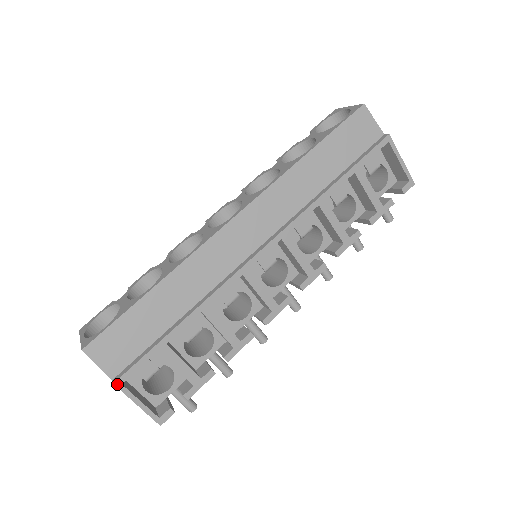
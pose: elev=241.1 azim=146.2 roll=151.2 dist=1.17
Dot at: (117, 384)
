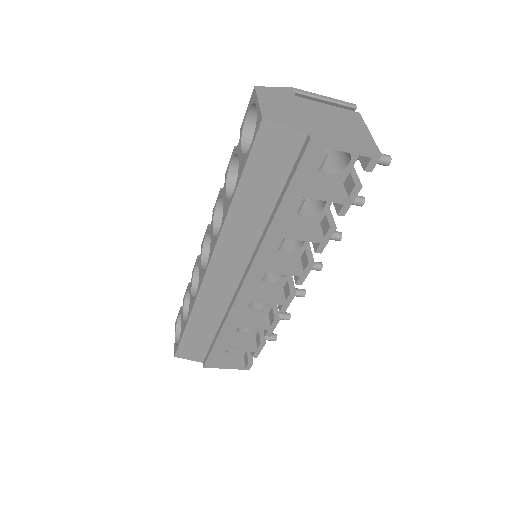
Dot at: (205, 367)
